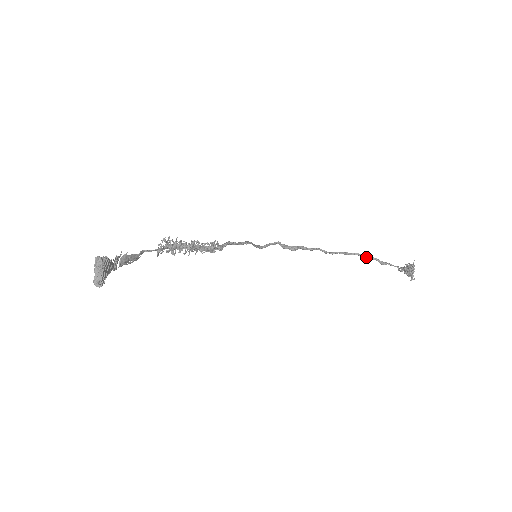
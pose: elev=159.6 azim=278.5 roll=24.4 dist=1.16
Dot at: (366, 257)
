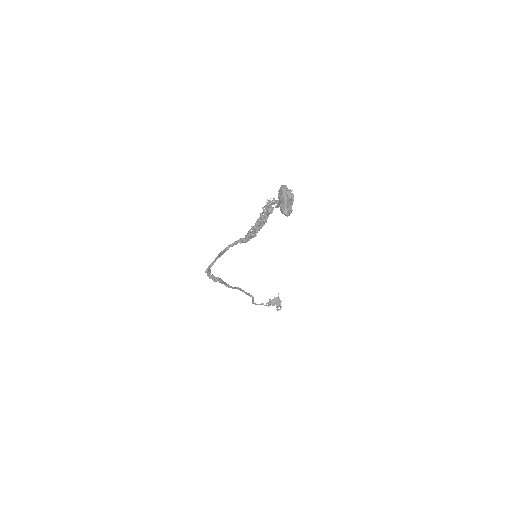
Dot at: (248, 294)
